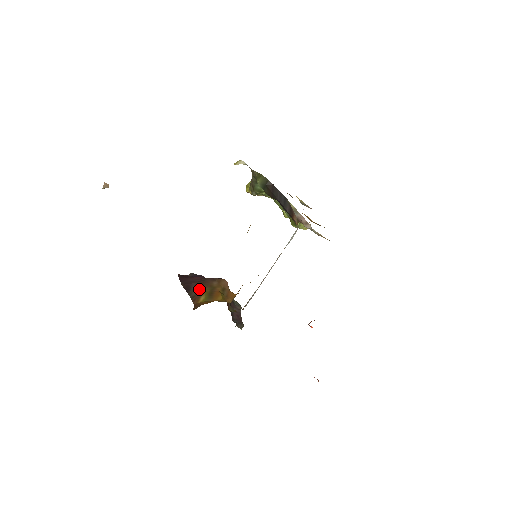
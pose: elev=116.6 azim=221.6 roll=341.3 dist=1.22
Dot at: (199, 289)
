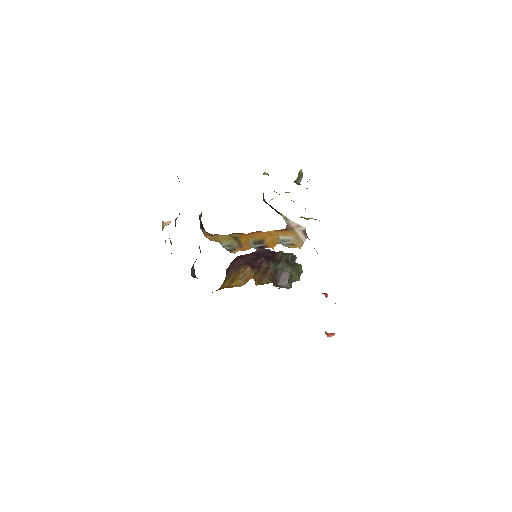
Dot at: (231, 274)
